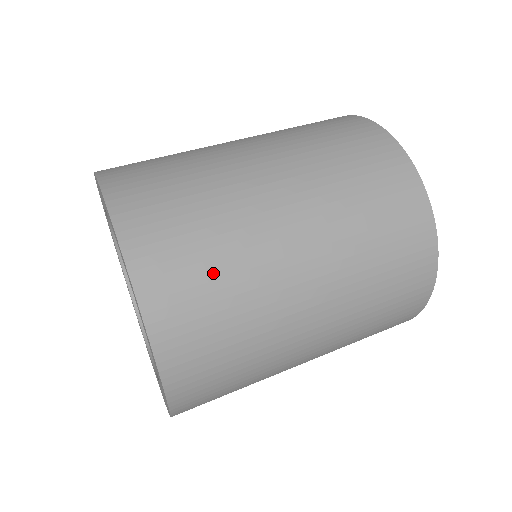
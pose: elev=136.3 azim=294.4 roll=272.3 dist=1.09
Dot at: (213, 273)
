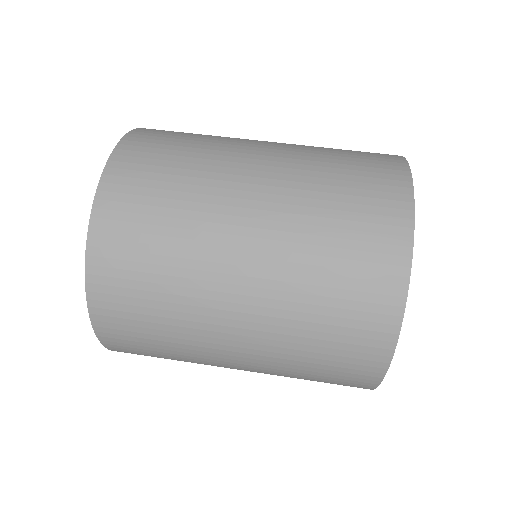
Dot at: (155, 248)
